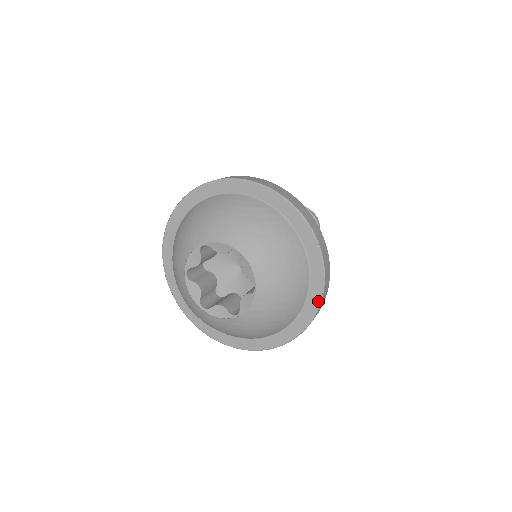
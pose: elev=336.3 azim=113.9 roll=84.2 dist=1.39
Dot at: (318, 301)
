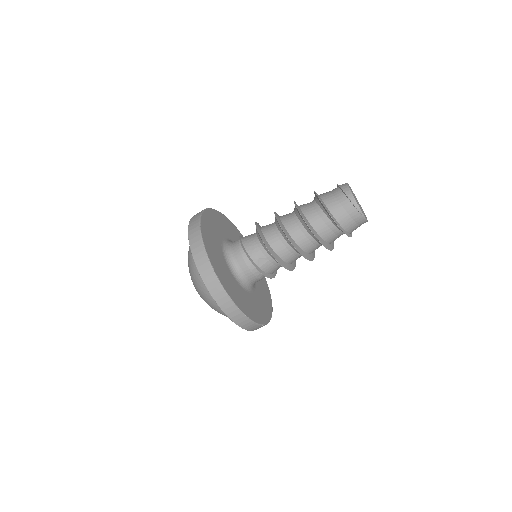
Dot at: occluded
